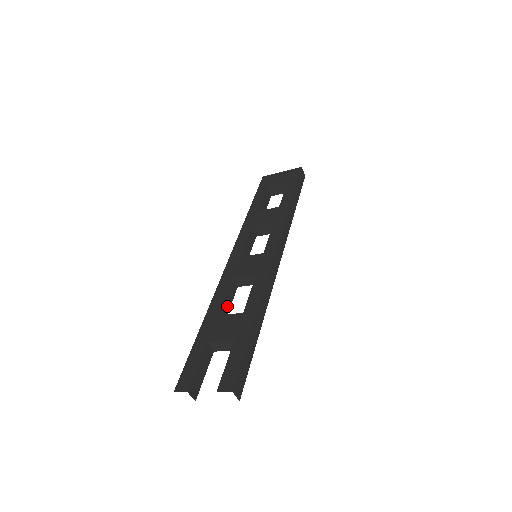
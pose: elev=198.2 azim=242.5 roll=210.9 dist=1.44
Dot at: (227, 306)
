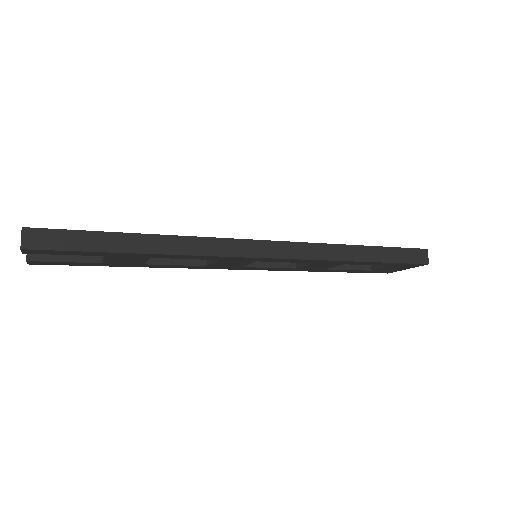
Dot at: (170, 259)
